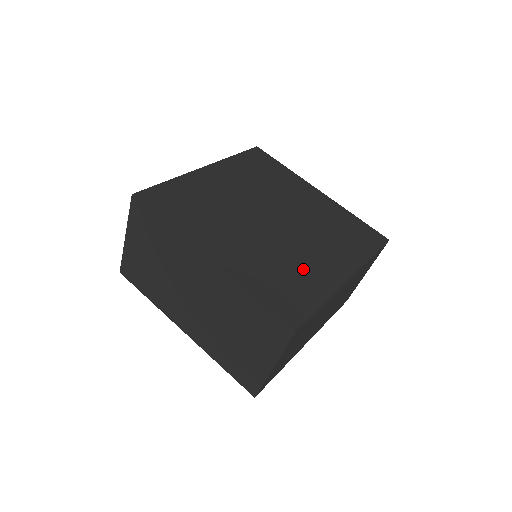
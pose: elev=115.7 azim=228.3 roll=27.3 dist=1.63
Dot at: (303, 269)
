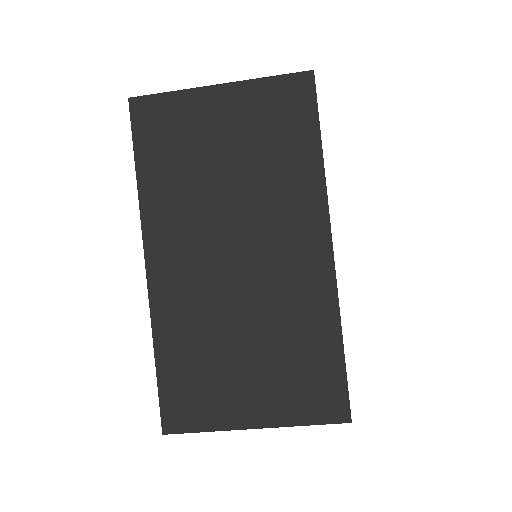
Dot at: occluded
